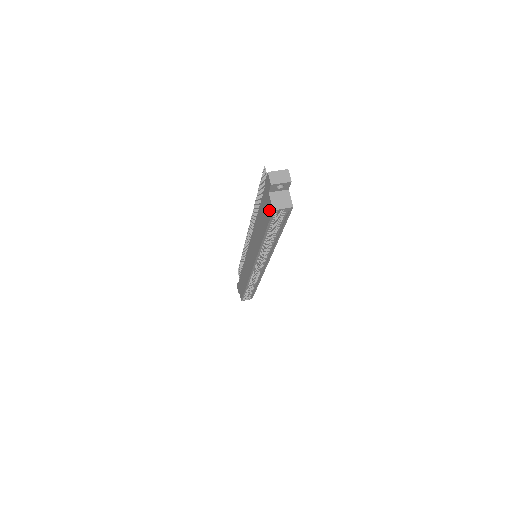
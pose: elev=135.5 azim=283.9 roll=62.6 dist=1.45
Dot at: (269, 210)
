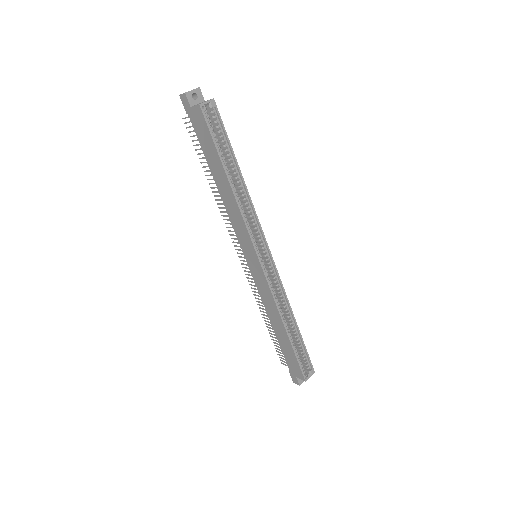
Dot at: (201, 118)
